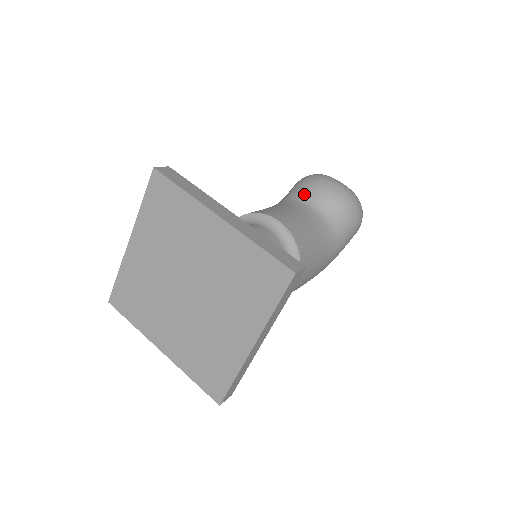
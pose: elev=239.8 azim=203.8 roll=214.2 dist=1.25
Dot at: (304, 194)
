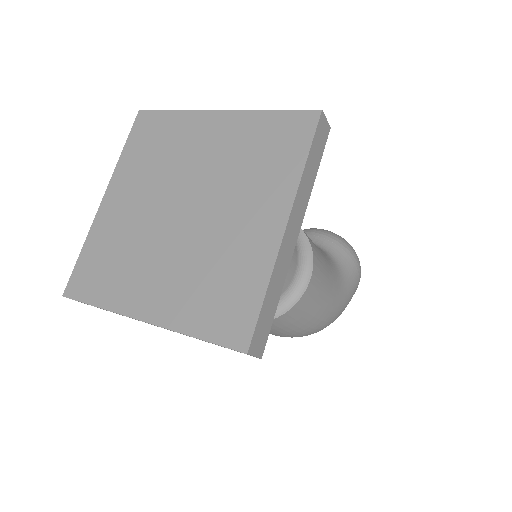
Dot at: occluded
